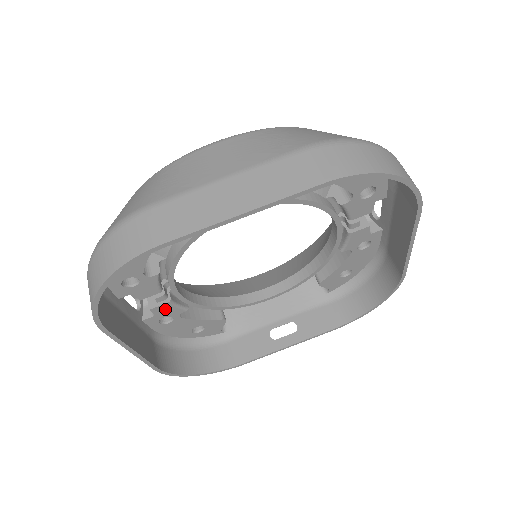
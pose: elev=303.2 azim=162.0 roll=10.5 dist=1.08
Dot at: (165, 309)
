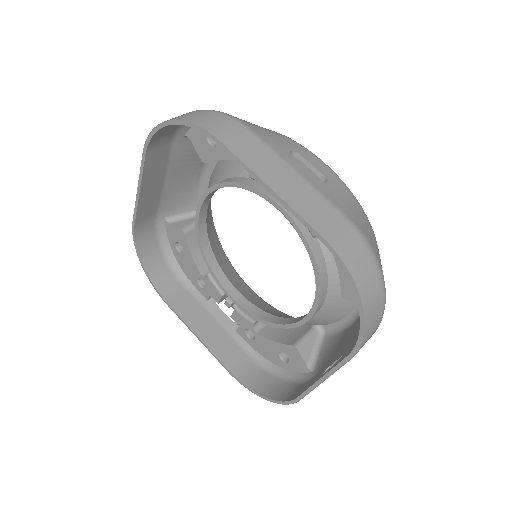
Dot at: (239, 318)
